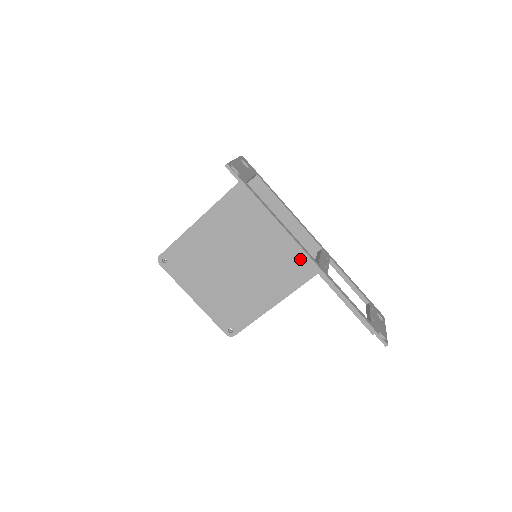
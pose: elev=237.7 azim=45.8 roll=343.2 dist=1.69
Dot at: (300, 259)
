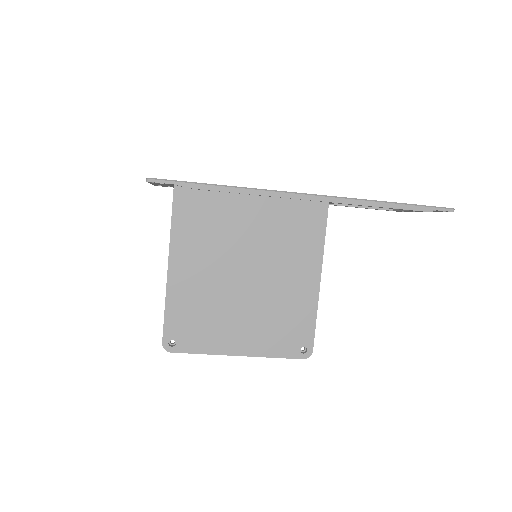
Dot at: (300, 206)
